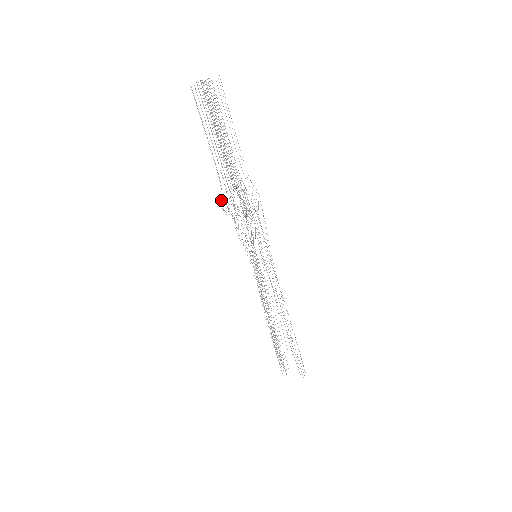
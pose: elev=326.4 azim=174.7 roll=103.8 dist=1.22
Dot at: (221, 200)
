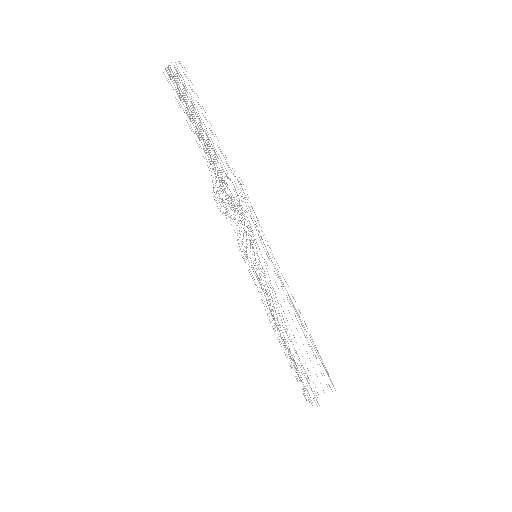
Dot at: (220, 190)
